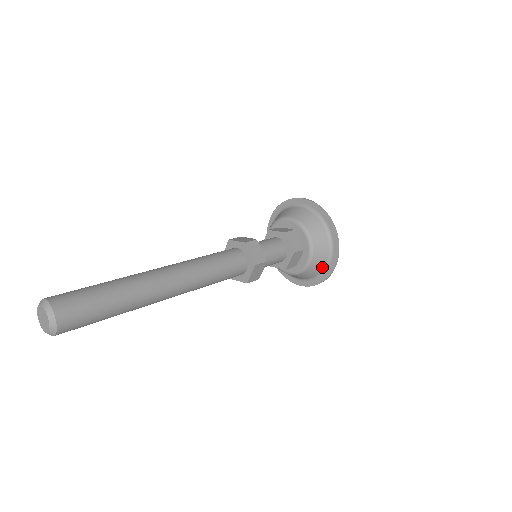
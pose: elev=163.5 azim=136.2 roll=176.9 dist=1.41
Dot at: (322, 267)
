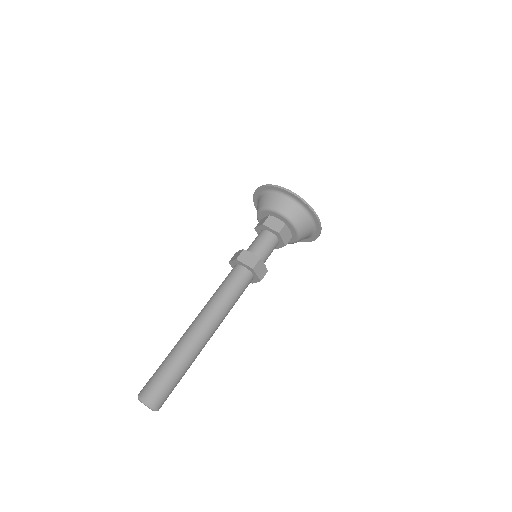
Dot at: (310, 223)
